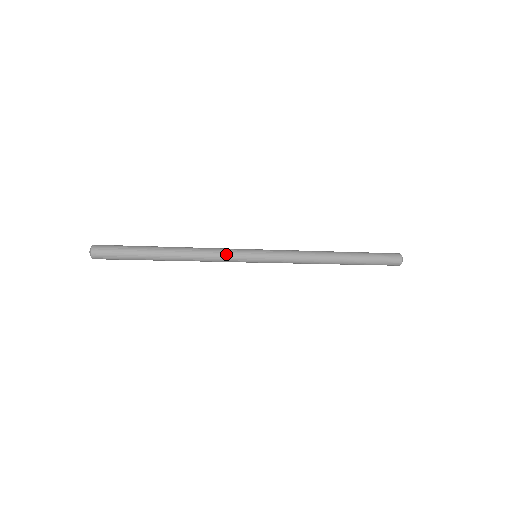
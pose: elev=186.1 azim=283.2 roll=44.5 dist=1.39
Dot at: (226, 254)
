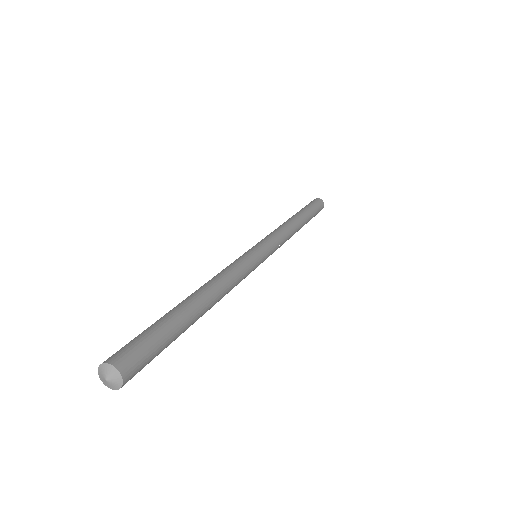
Dot at: (245, 270)
